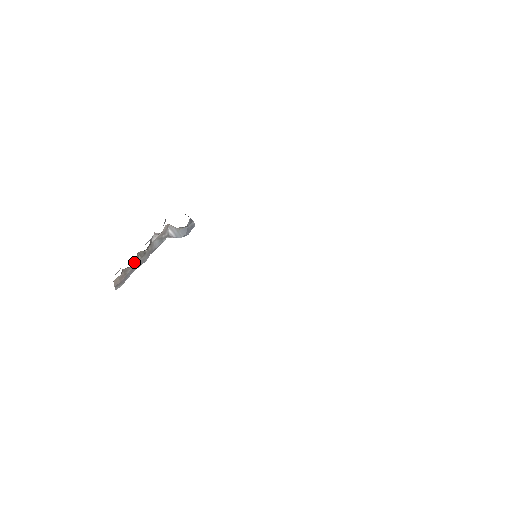
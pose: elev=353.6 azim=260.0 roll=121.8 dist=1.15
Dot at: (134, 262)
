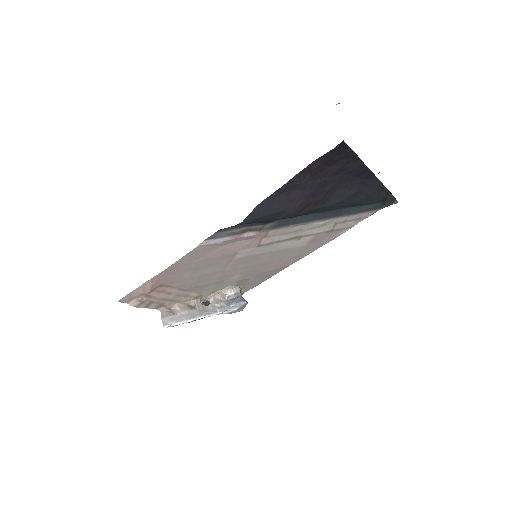
Dot at: (183, 309)
